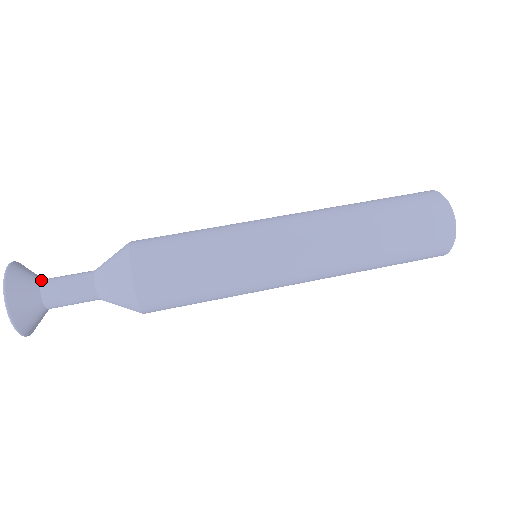
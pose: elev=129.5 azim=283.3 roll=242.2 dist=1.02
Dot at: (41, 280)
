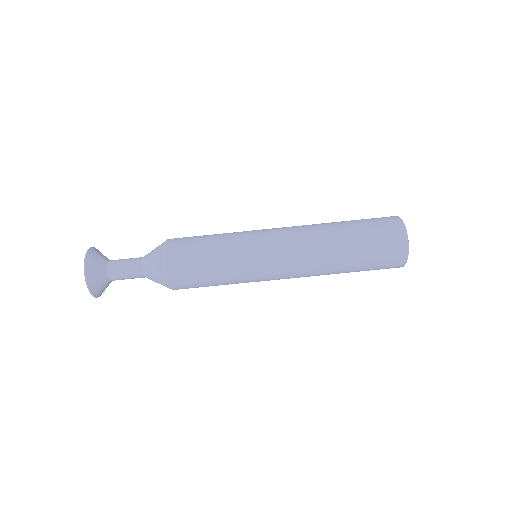
Dot at: (106, 267)
